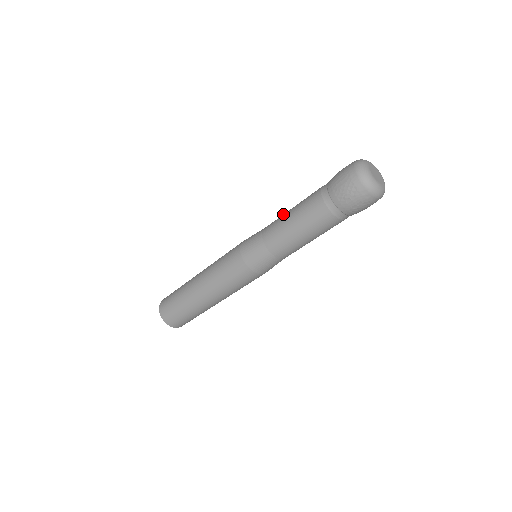
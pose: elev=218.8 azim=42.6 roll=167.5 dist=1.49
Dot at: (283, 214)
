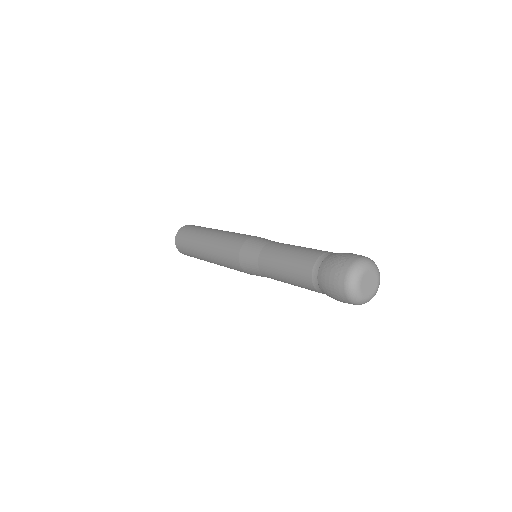
Dot at: (275, 261)
